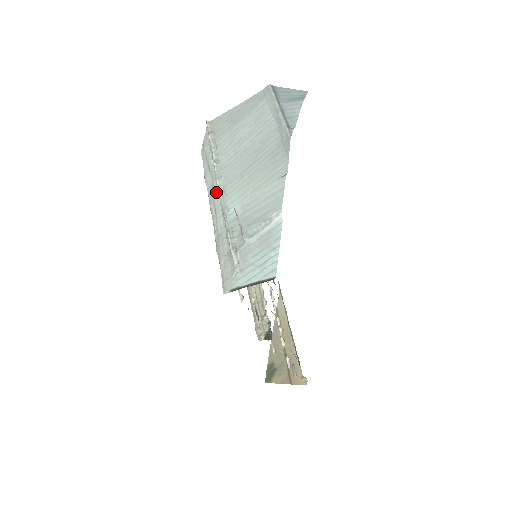
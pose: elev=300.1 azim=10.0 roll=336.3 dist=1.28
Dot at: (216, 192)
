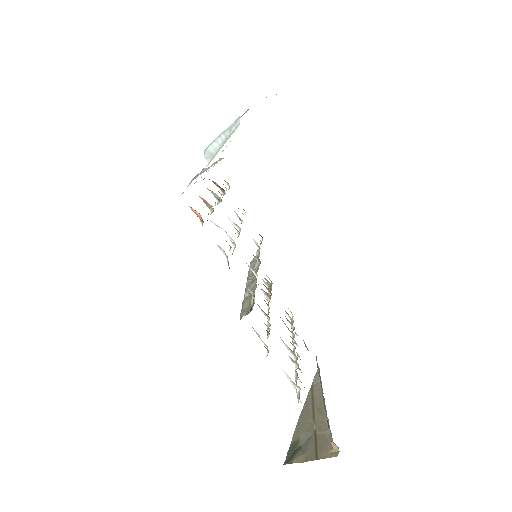
Dot at: occluded
